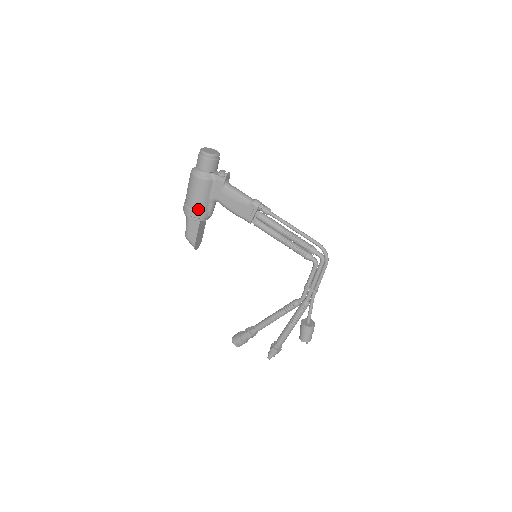
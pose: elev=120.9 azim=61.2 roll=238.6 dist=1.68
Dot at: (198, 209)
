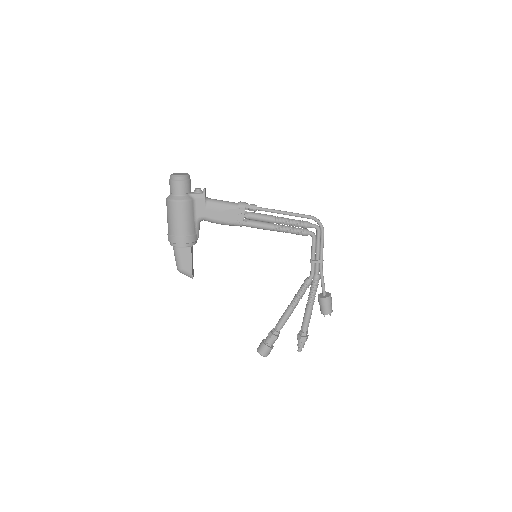
Dot at: (188, 234)
